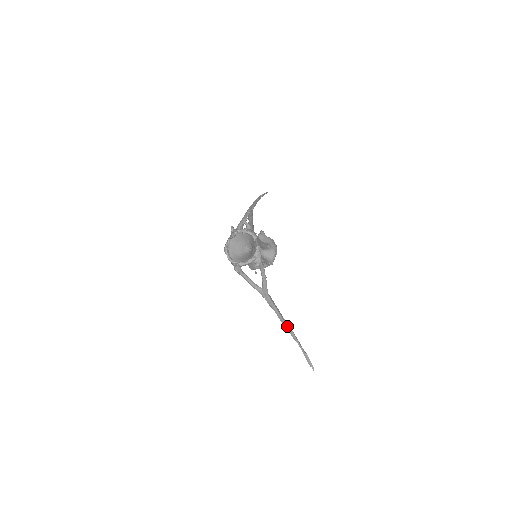
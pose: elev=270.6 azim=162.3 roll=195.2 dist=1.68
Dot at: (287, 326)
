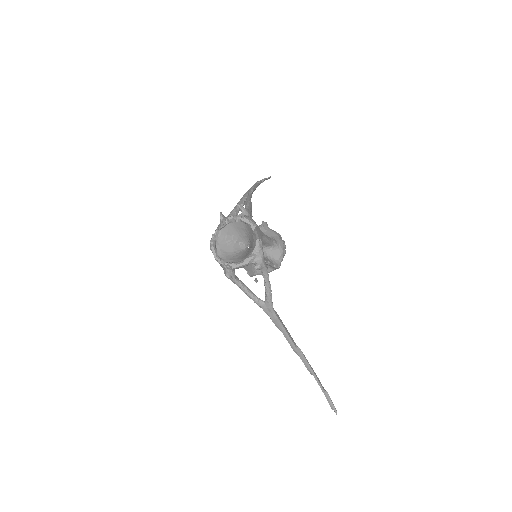
Dot at: (300, 355)
